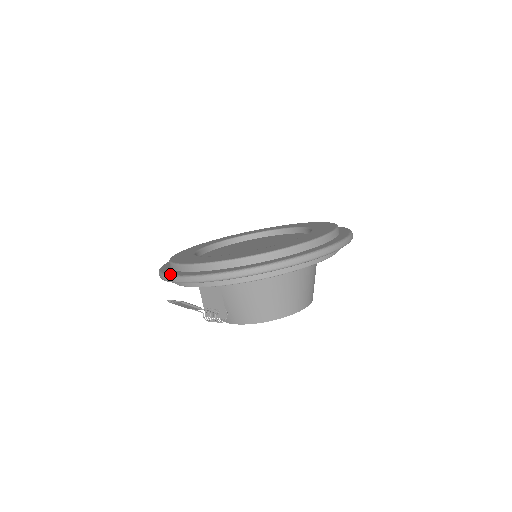
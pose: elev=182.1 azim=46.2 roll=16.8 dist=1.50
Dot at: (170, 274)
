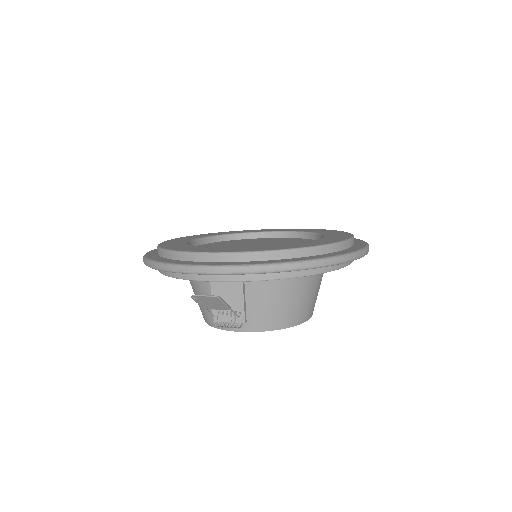
Dot at: (190, 263)
